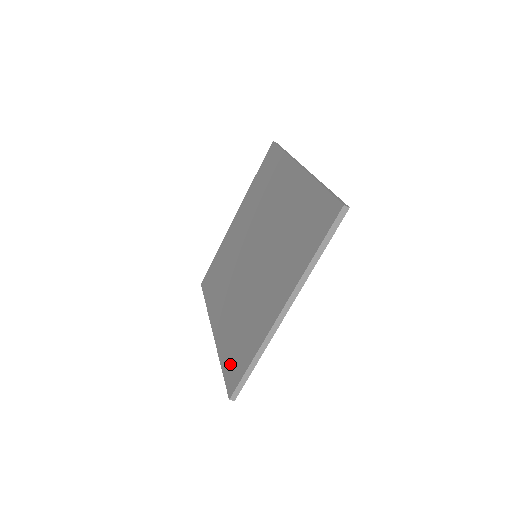
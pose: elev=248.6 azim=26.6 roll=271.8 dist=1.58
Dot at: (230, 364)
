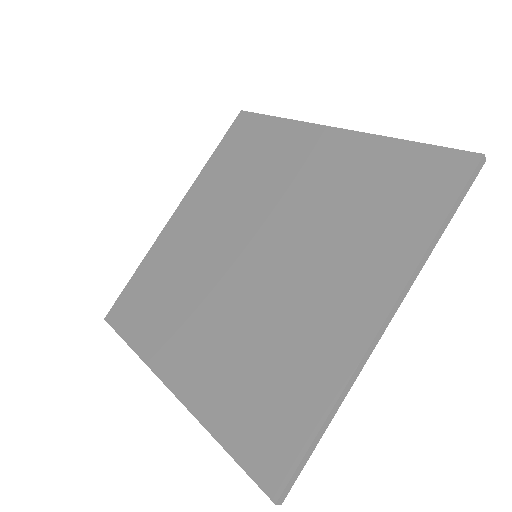
Dot at: (252, 436)
